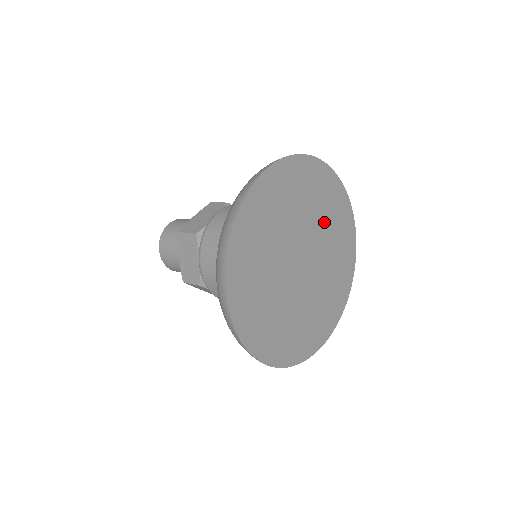
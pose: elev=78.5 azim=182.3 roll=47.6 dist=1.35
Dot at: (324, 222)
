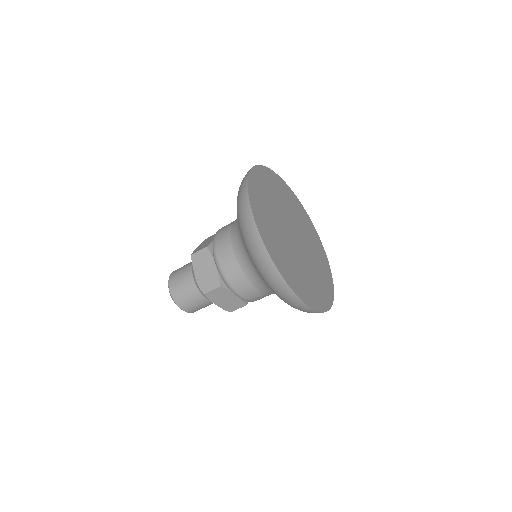
Dot at: (277, 200)
